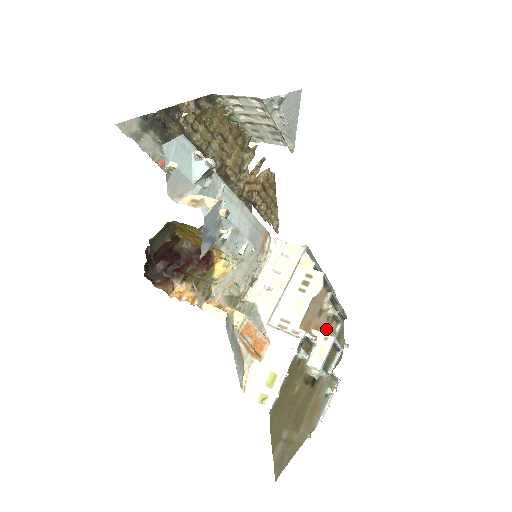
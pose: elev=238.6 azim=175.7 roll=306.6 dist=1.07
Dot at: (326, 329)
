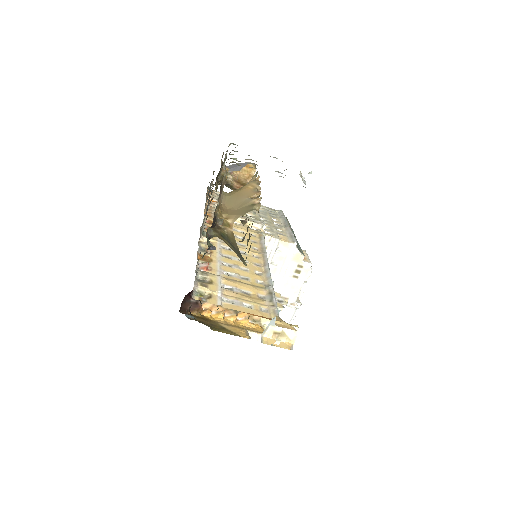
Dot at: occluded
